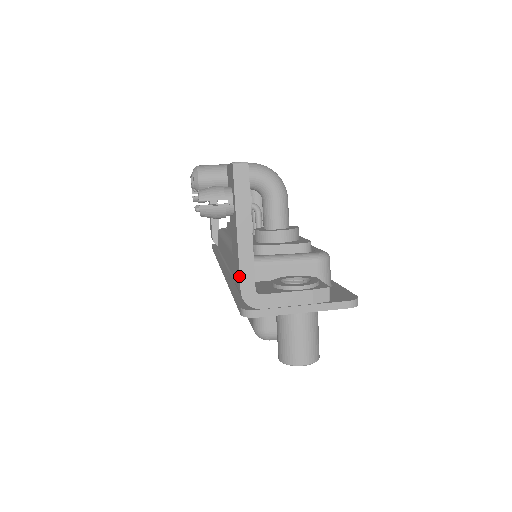
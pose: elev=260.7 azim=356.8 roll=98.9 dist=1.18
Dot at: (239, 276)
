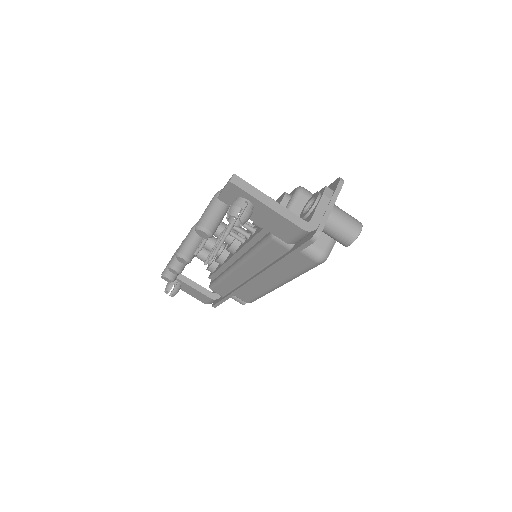
Dot at: (293, 224)
